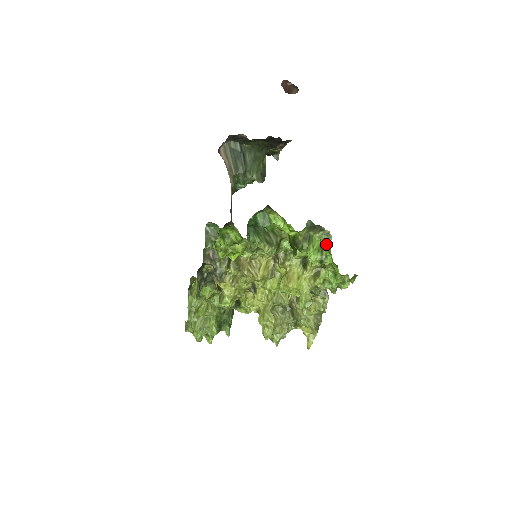
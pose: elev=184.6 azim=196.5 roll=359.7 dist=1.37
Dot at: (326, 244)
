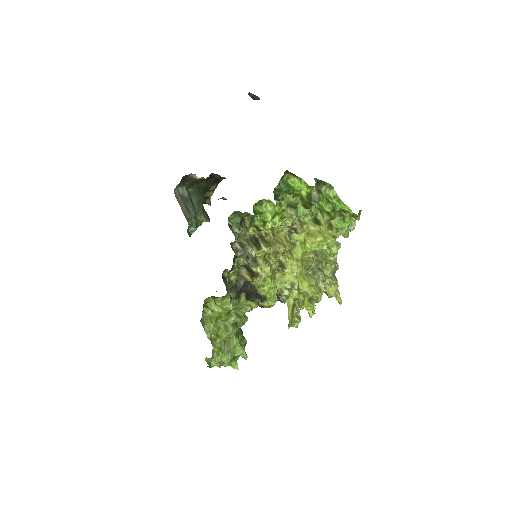
Dot at: (332, 194)
